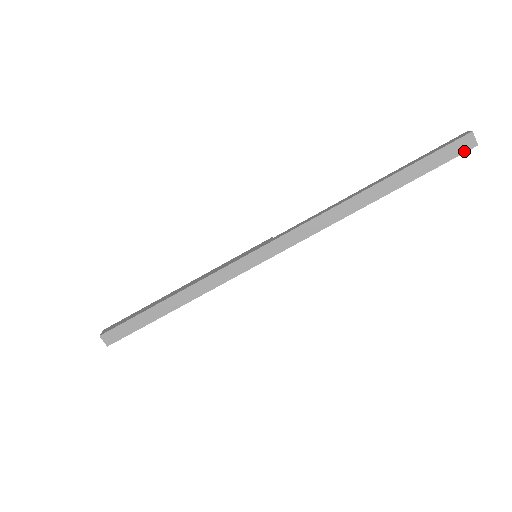
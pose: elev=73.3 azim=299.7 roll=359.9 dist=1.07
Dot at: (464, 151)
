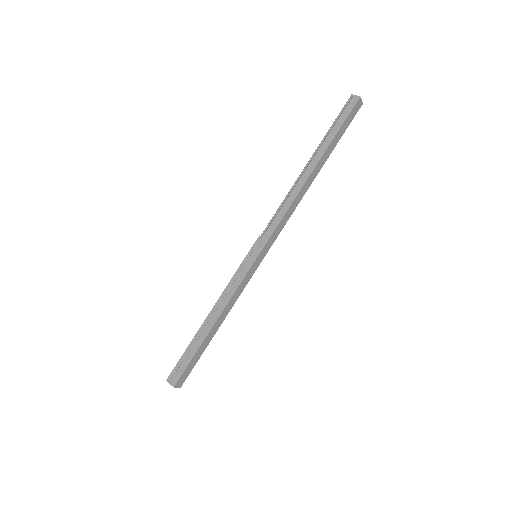
Dot at: occluded
